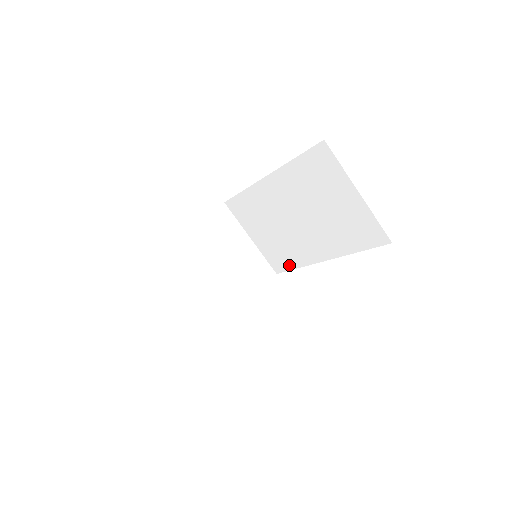
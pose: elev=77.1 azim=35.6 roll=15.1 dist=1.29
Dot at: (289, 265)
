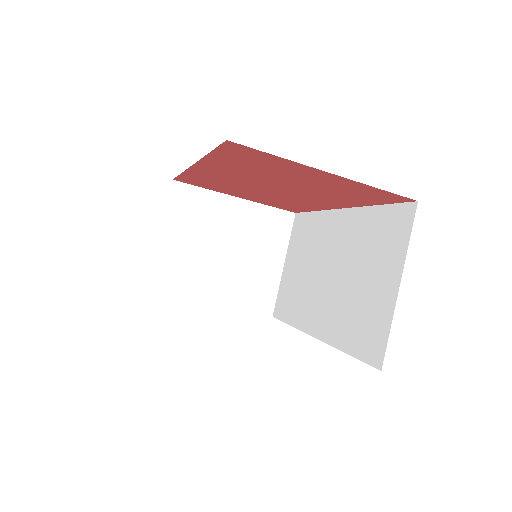
Dot at: (287, 316)
